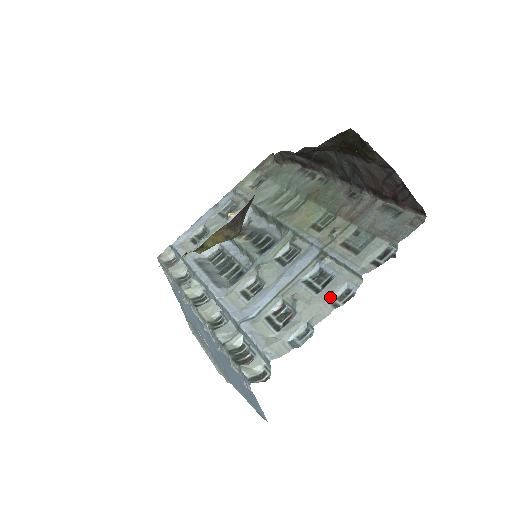
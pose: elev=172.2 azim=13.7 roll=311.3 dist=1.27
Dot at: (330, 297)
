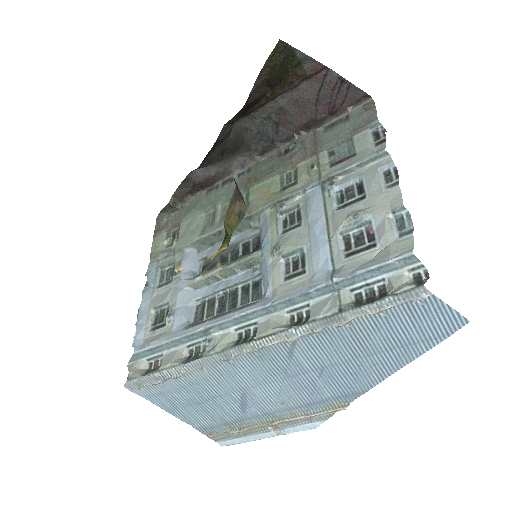
Dot at: (381, 186)
